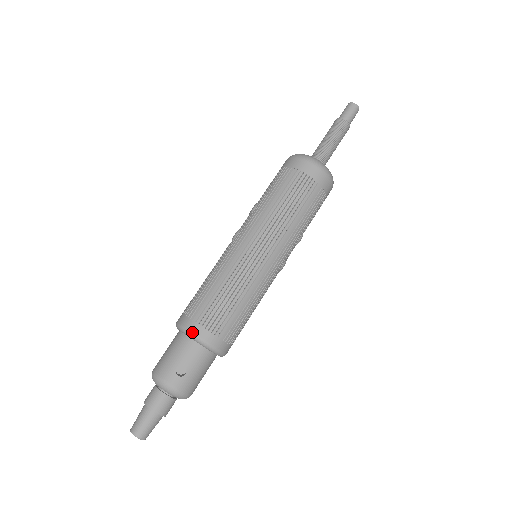
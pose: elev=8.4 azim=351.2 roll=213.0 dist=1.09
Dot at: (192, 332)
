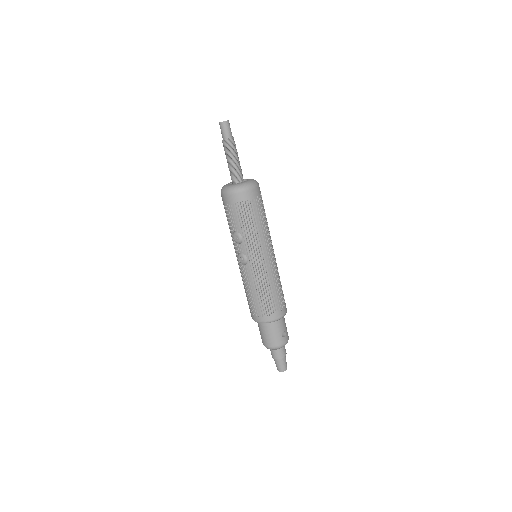
Dot at: (277, 319)
